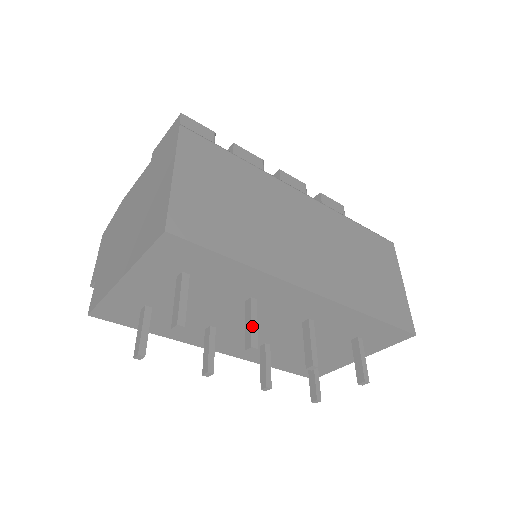
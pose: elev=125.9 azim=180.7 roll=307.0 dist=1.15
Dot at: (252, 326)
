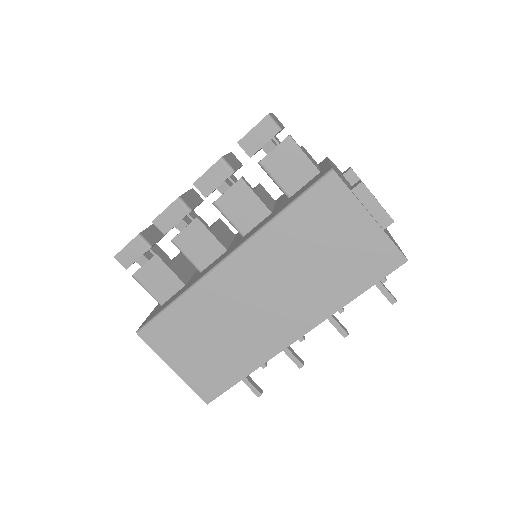
Dot at: (290, 358)
